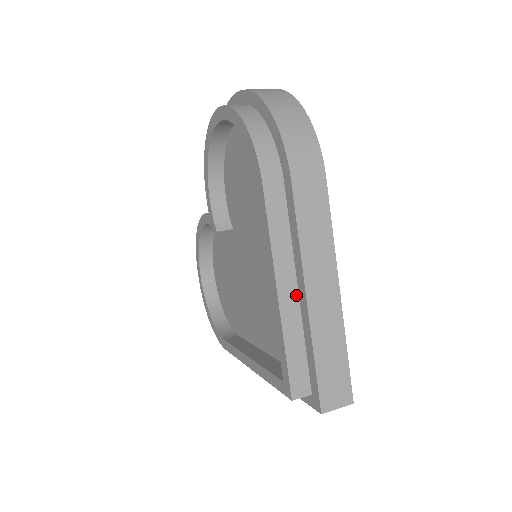
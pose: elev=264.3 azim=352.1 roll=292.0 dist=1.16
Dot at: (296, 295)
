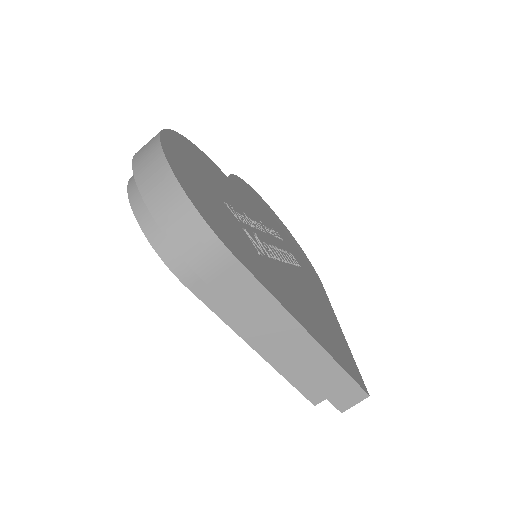
Dot at: occluded
